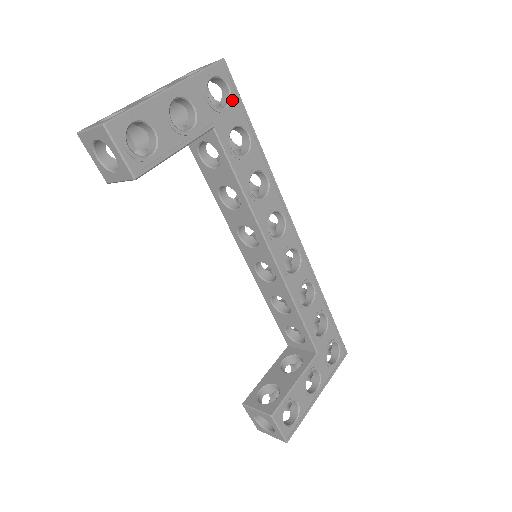
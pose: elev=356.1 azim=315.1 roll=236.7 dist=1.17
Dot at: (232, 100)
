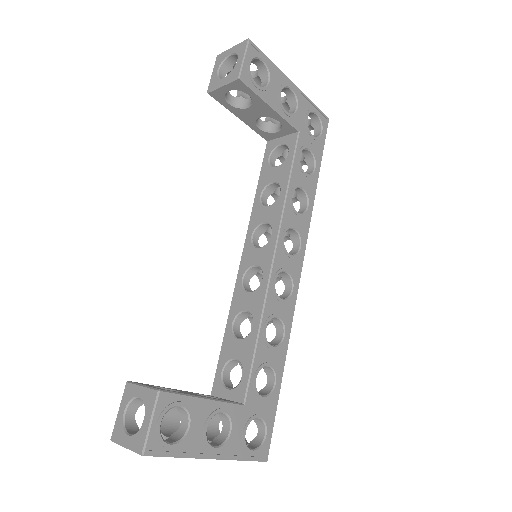
Dot at: (319, 138)
